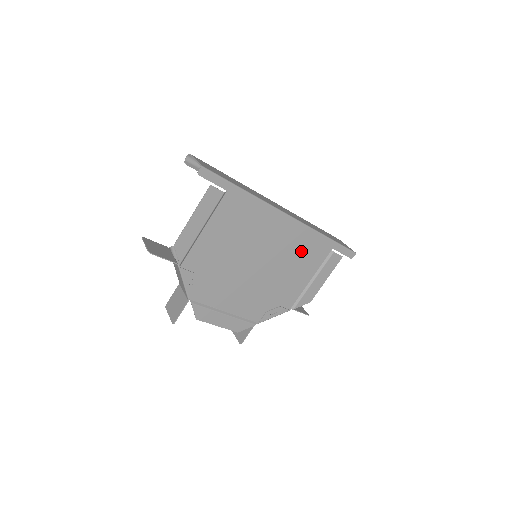
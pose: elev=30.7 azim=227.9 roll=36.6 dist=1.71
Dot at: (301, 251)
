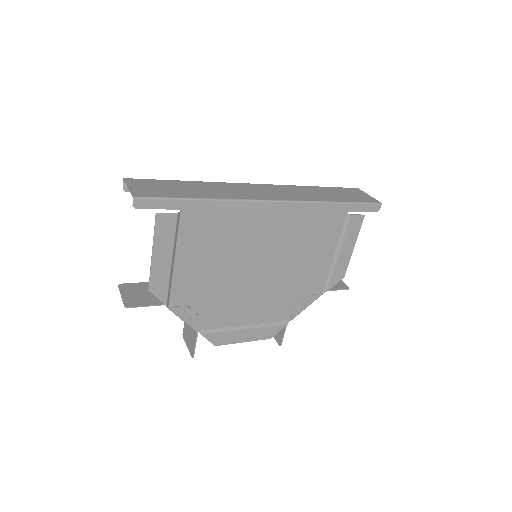
Dot at: (308, 231)
